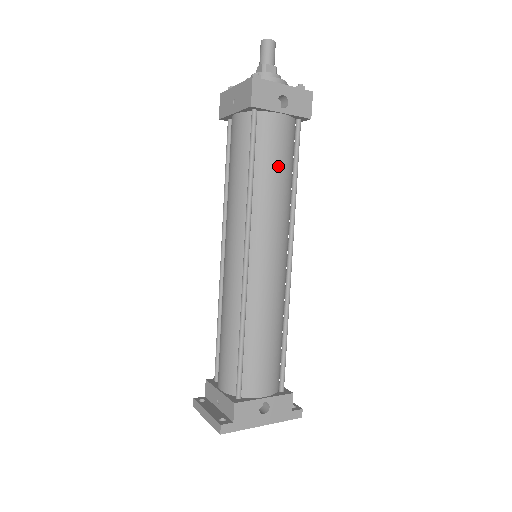
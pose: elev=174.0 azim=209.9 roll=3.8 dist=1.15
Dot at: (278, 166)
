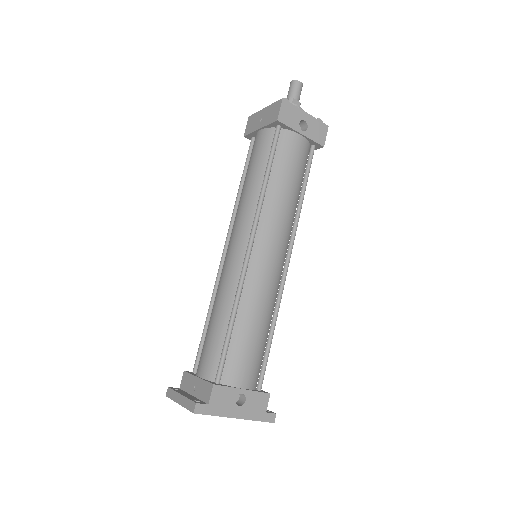
Dot at: (291, 176)
